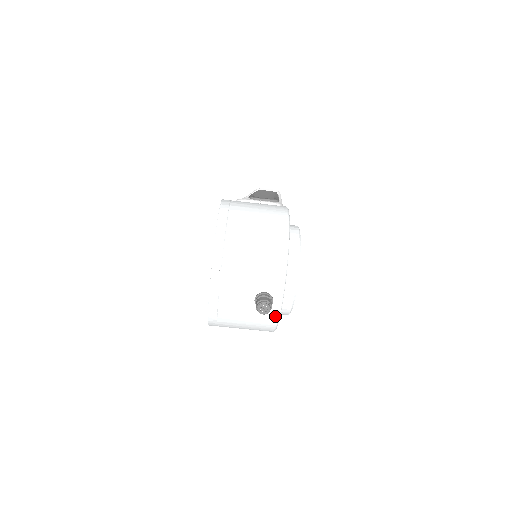
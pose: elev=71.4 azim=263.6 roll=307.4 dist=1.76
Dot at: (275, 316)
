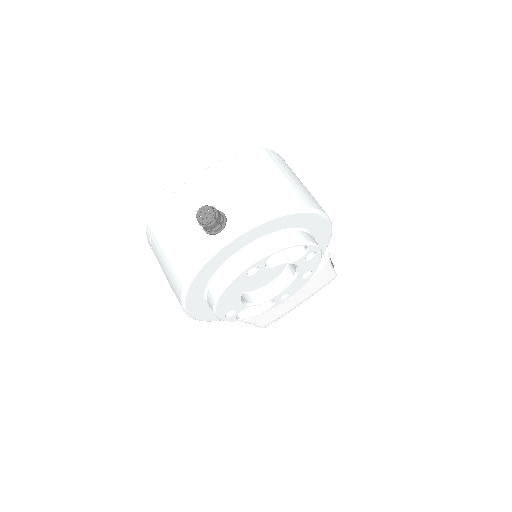
Dot at: (204, 254)
